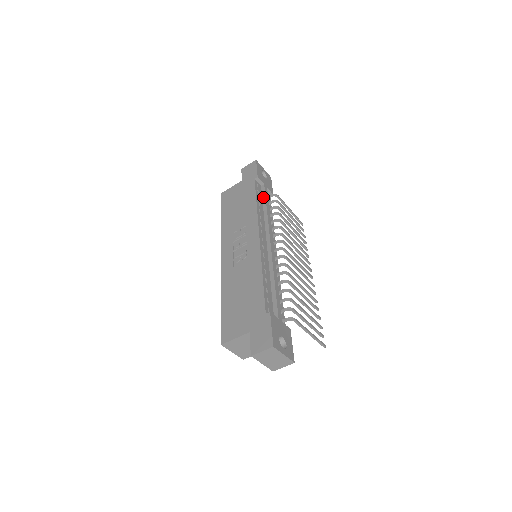
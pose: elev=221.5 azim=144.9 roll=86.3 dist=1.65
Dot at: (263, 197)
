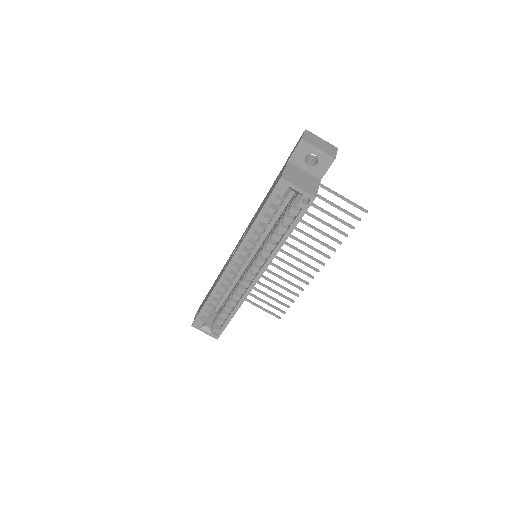
Dot at: occluded
